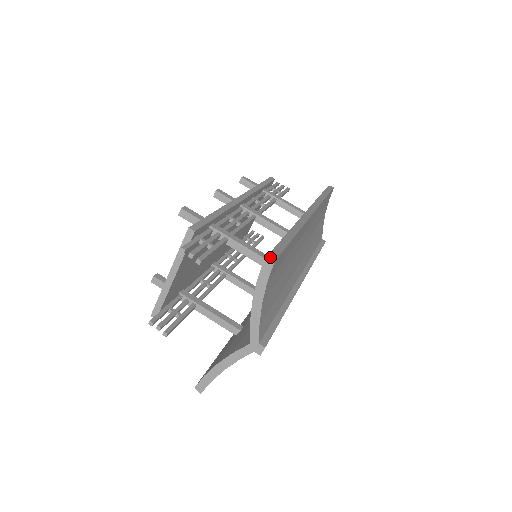
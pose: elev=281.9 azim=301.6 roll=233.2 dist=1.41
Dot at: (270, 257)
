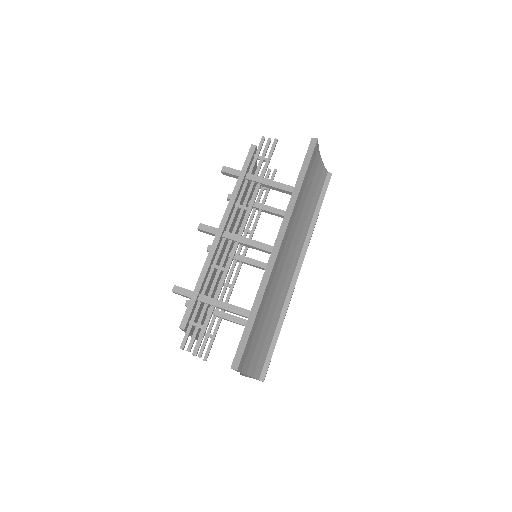
Dot at: (234, 364)
